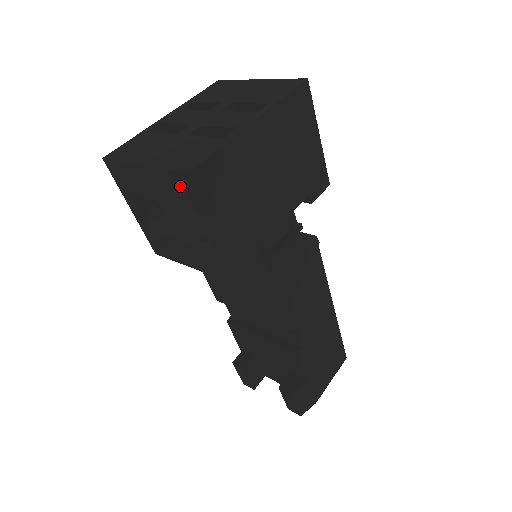
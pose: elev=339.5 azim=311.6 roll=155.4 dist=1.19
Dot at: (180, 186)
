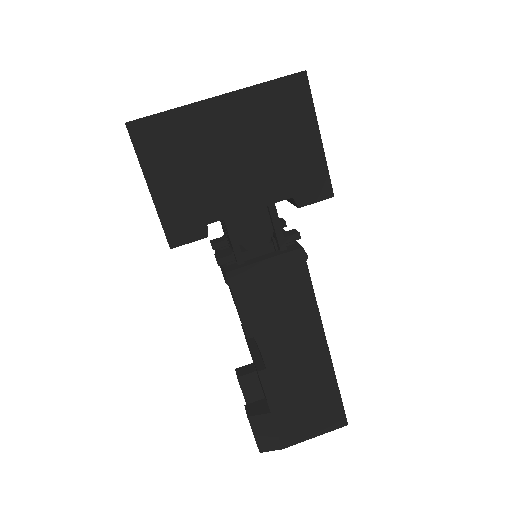
Dot at: occluded
